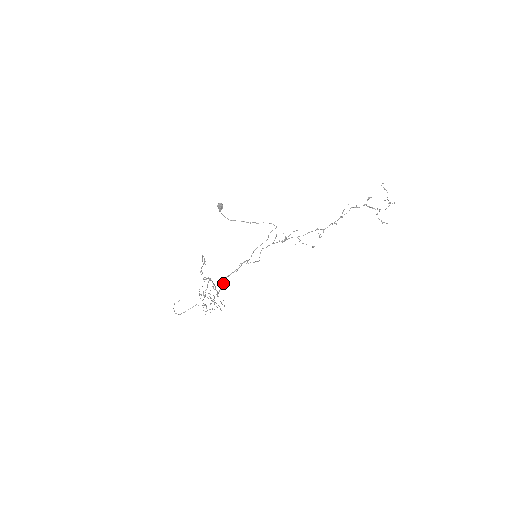
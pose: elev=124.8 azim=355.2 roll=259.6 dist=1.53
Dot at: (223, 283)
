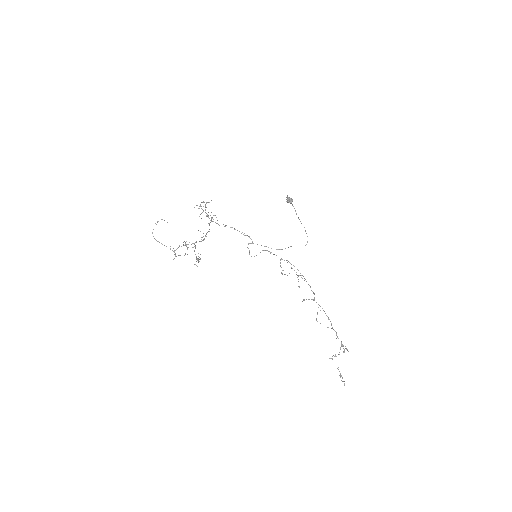
Dot at: occluded
